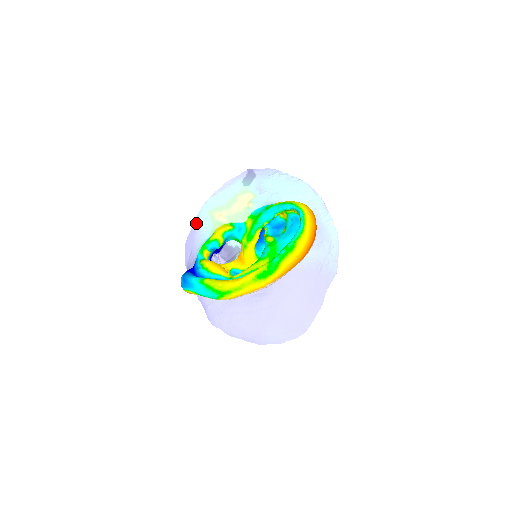
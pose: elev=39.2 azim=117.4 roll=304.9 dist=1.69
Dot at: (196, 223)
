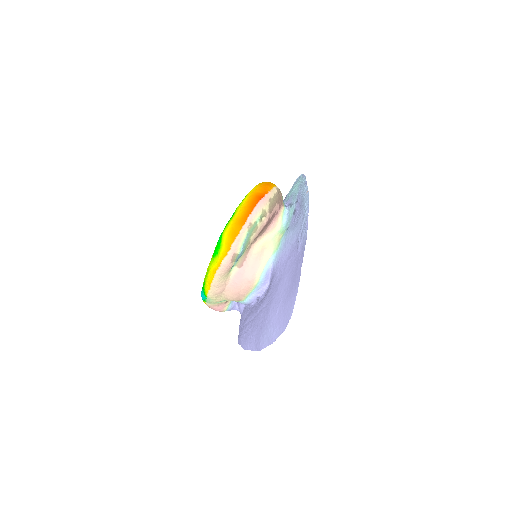
Dot at: occluded
